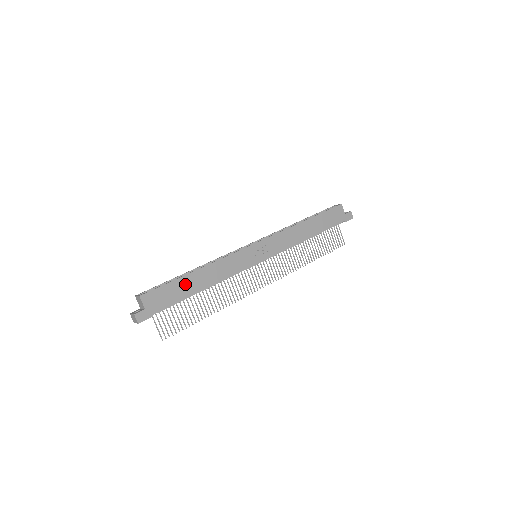
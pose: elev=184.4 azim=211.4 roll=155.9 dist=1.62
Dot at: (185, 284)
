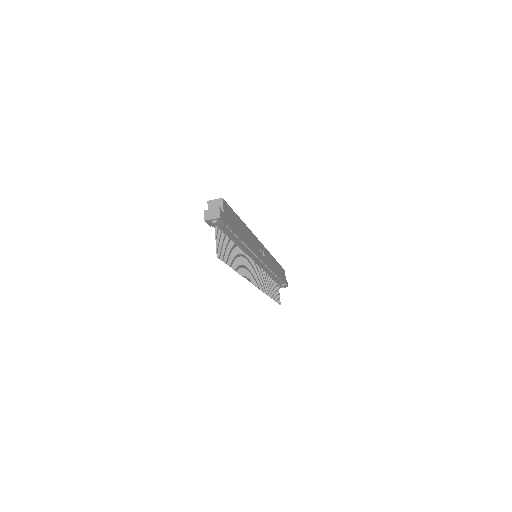
Dot at: (239, 224)
